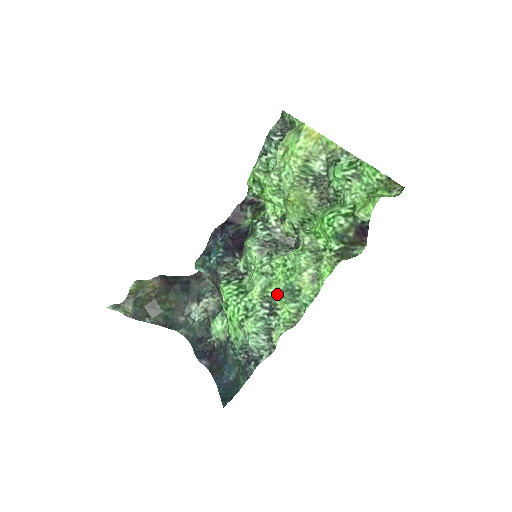
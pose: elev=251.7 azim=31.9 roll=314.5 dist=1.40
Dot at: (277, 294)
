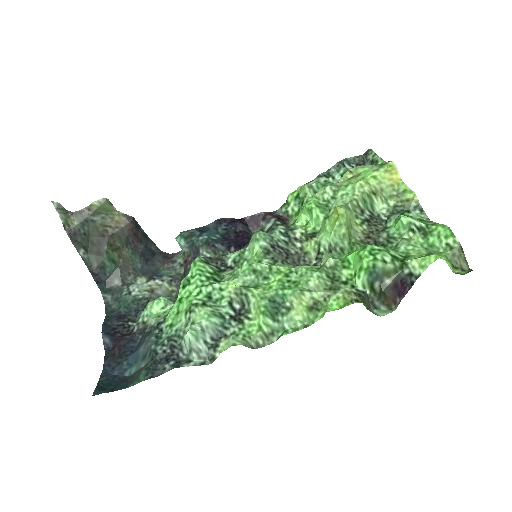
Dot at: (259, 298)
